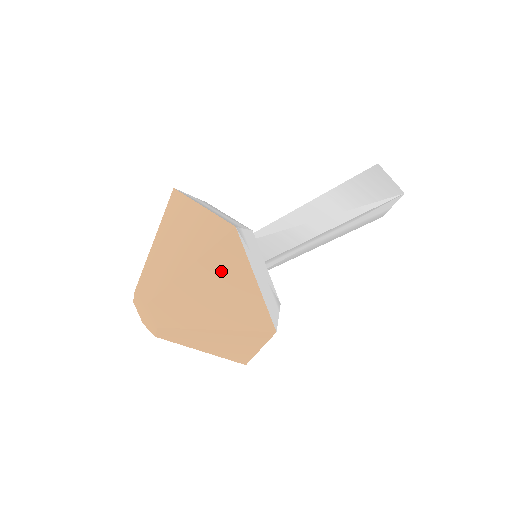
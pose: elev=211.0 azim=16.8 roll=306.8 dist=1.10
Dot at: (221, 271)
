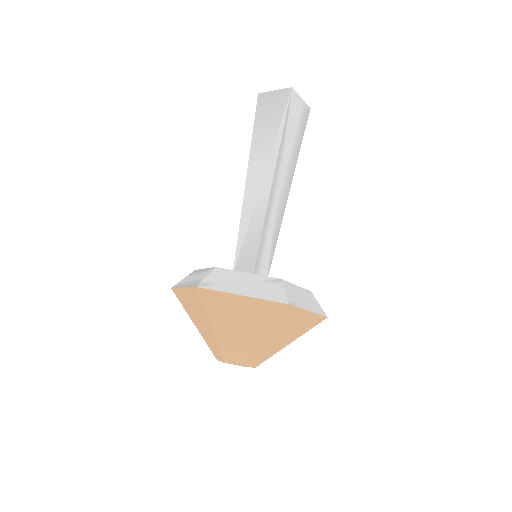
Dot at: (223, 312)
